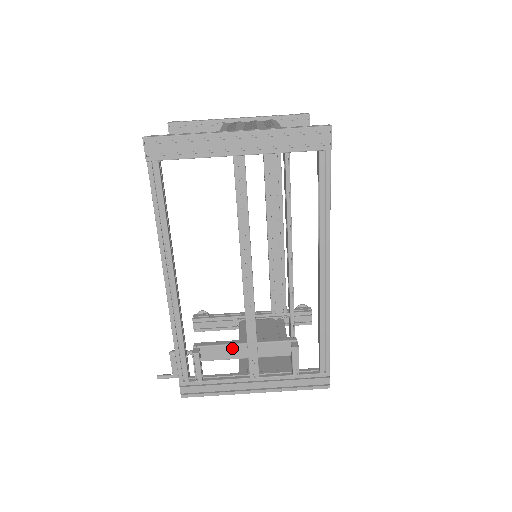
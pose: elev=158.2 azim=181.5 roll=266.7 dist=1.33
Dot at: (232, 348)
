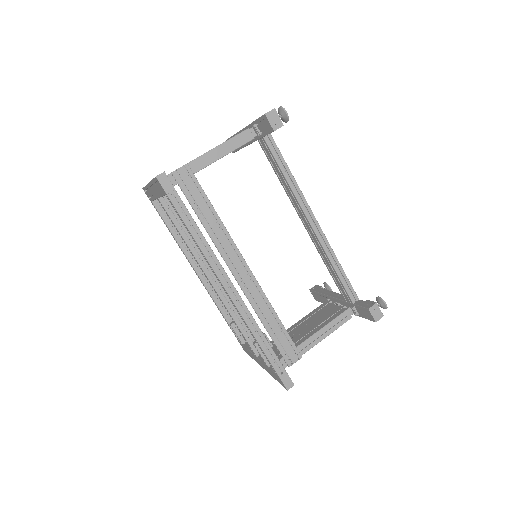
Dot at: occluded
